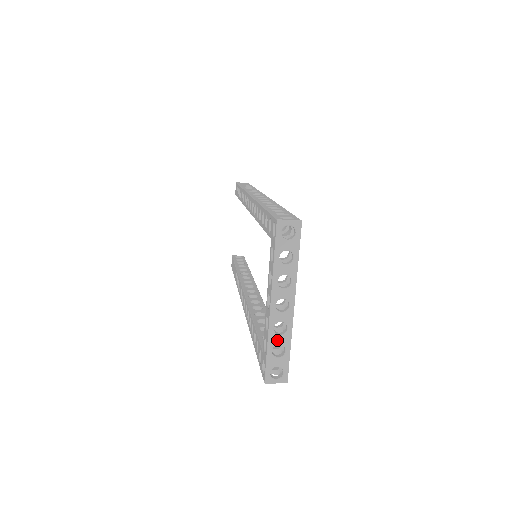
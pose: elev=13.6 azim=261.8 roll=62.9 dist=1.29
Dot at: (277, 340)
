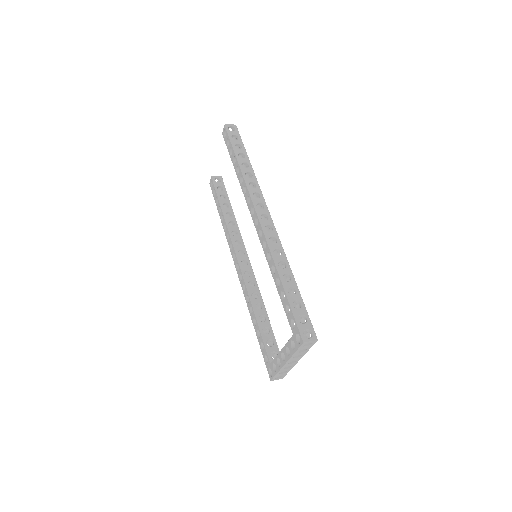
Dot at: occluded
